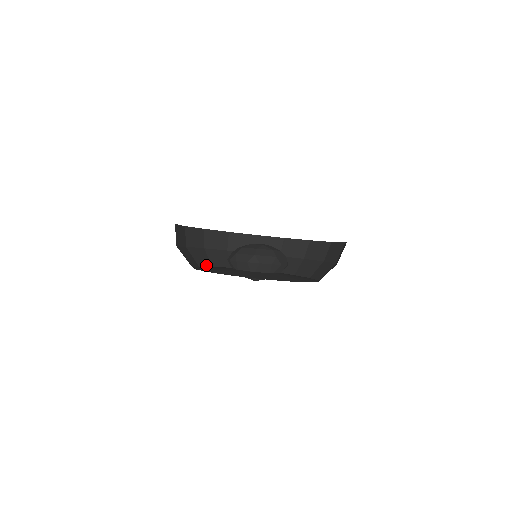
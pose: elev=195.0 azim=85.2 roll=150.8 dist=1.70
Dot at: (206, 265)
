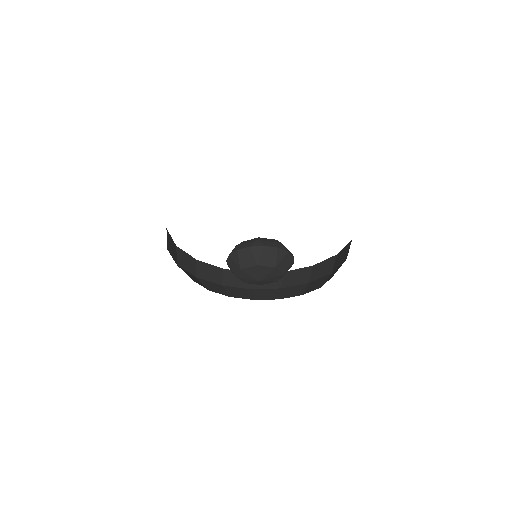
Dot at: occluded
